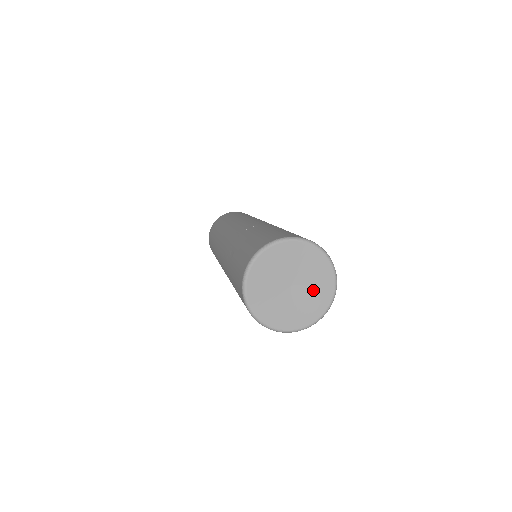
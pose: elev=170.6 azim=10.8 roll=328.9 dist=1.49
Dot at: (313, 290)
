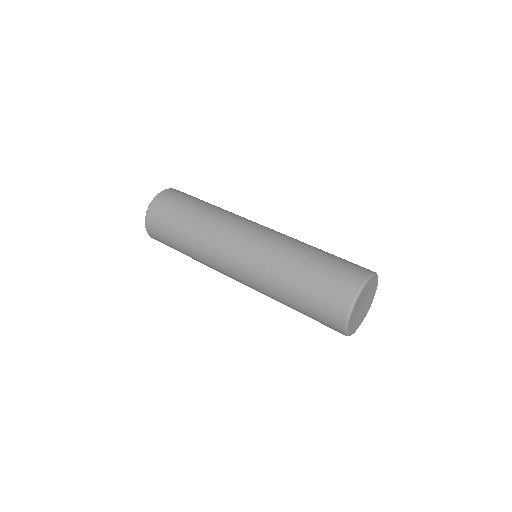
Dot at: (365, 308)
